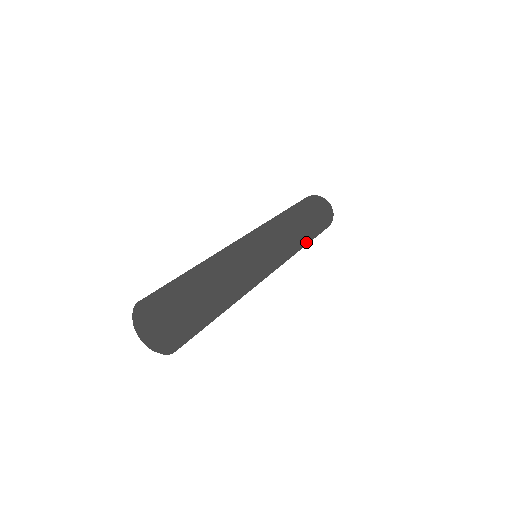
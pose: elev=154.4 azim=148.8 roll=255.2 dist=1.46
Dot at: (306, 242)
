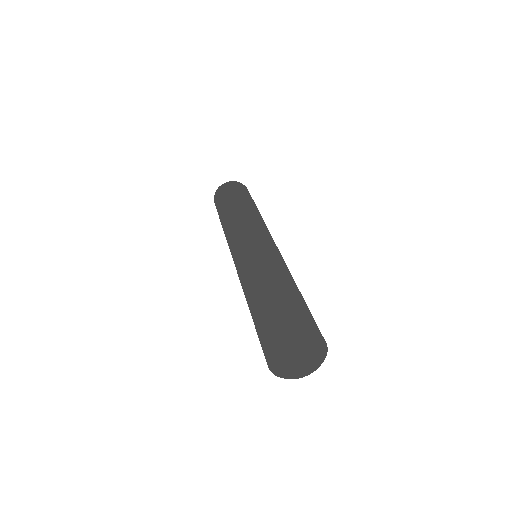
Dot at: occluded
